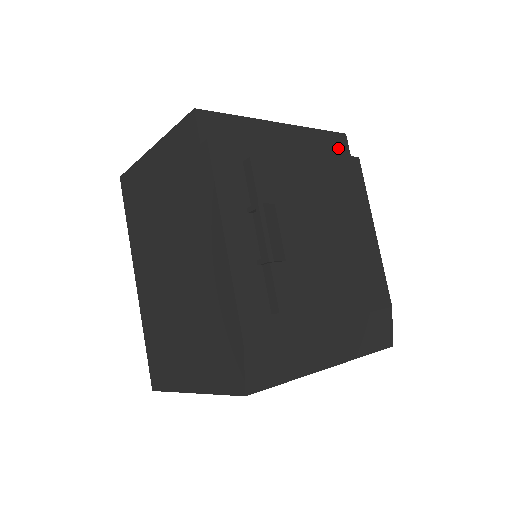
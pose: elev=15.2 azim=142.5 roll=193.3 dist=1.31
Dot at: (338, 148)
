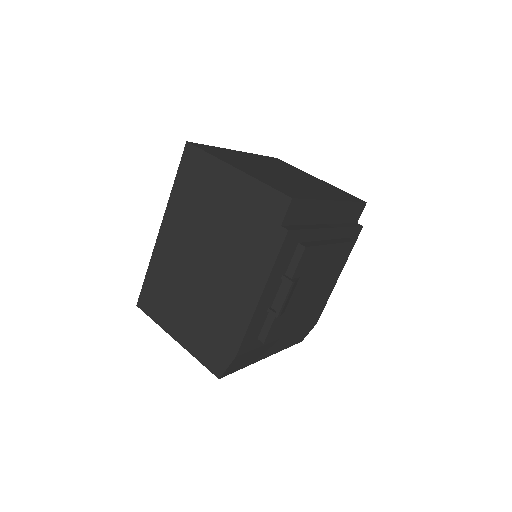
Dot at: (356, 214)
